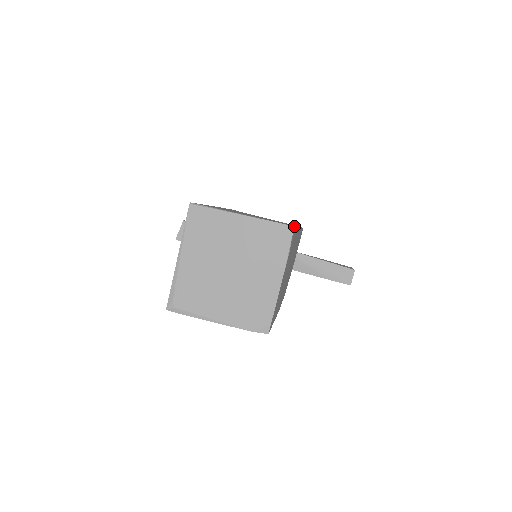
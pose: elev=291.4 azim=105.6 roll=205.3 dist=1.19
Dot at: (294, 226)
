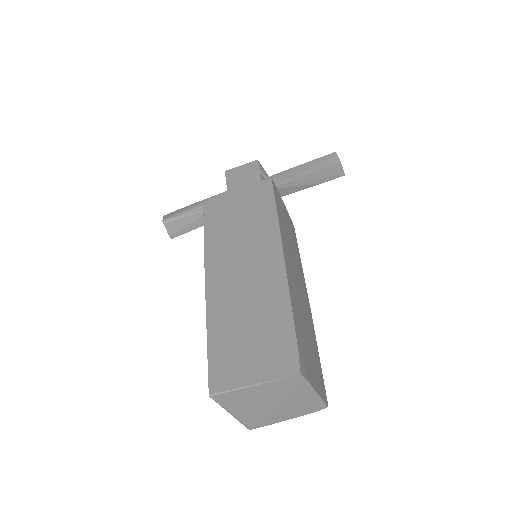
Dot at: (295, 349)
